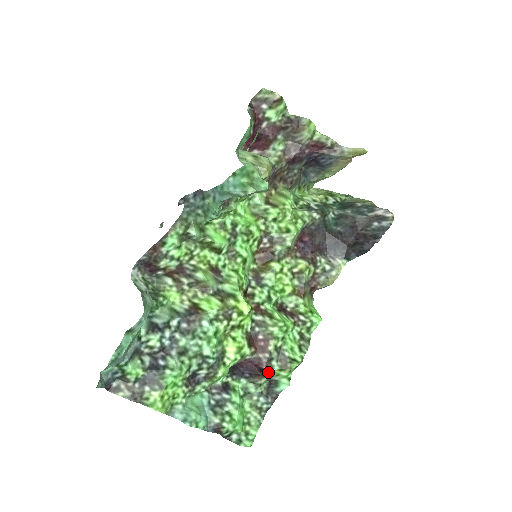
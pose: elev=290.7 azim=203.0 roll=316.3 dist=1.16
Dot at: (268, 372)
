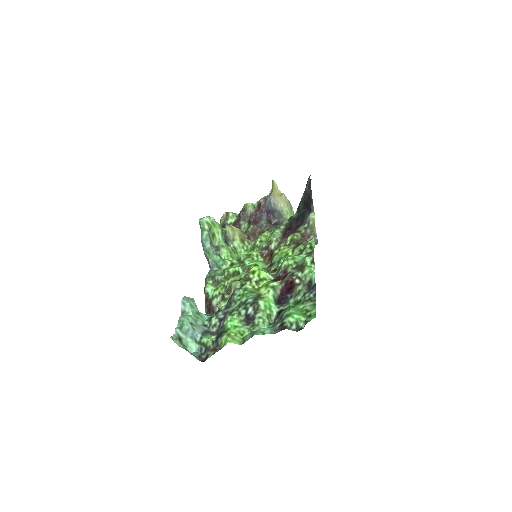
Dot at: (297, 280)
